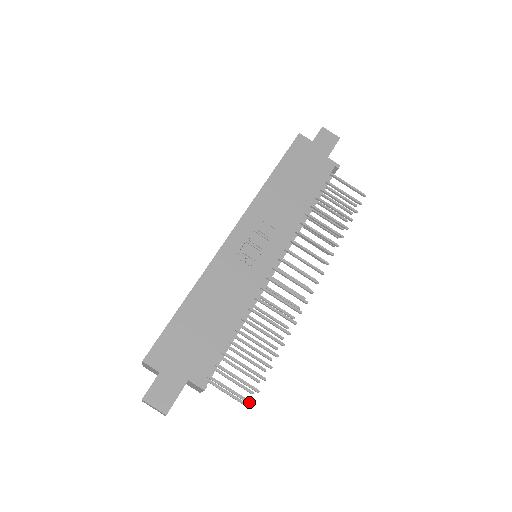
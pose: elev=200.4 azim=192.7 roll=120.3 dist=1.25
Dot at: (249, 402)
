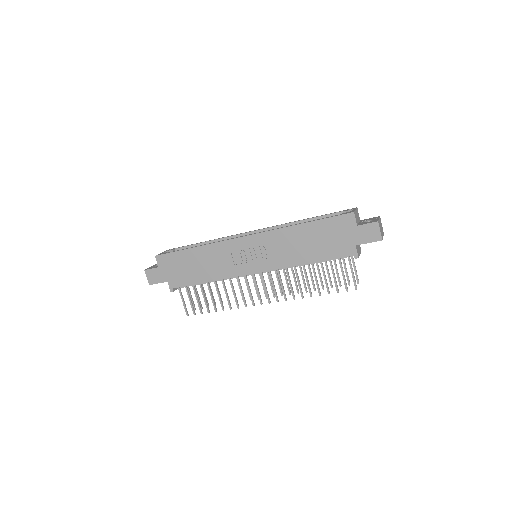
Dot at: (187, 314)
